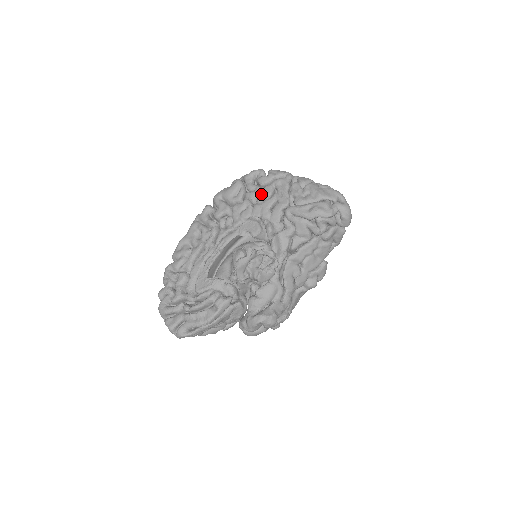
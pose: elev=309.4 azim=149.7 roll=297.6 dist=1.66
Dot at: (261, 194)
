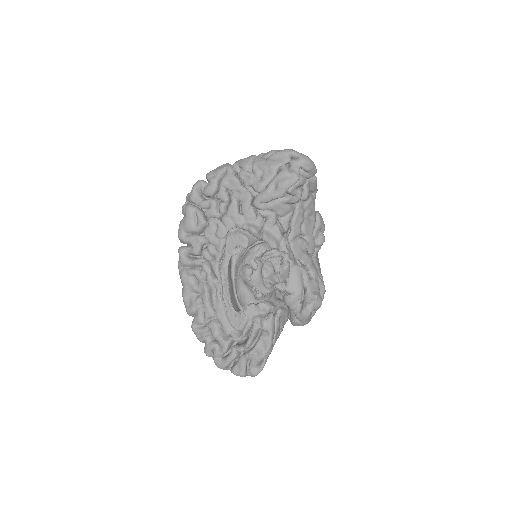
Dot at: (219, 205)
